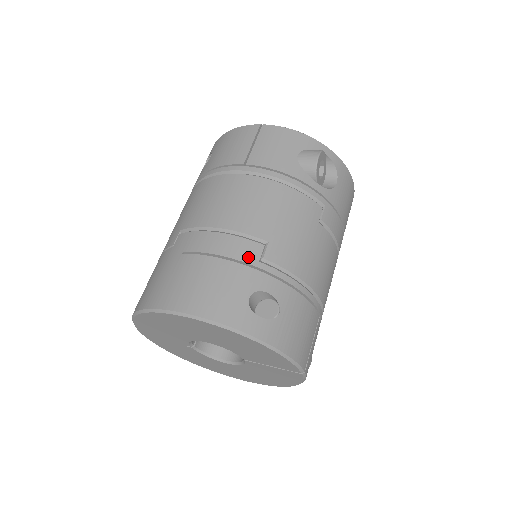
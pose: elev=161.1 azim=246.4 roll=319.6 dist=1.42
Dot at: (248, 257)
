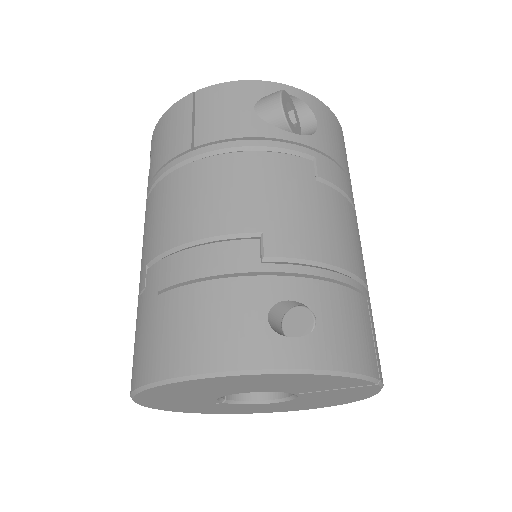
Dot at: (244, 264)
